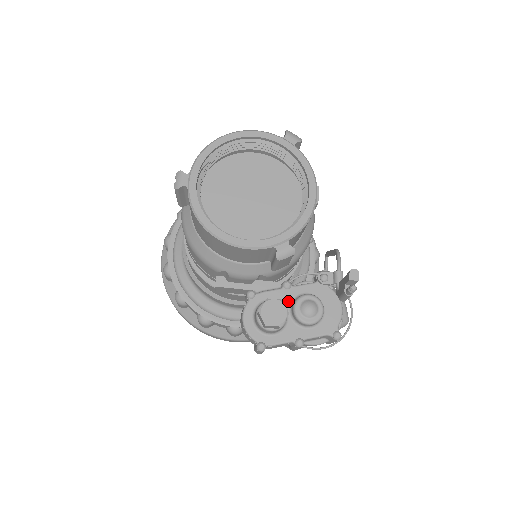
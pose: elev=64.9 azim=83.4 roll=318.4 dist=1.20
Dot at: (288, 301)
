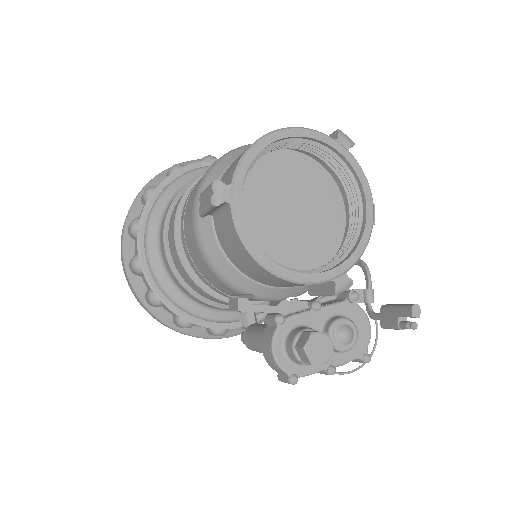
Dot at: (319, 324)
